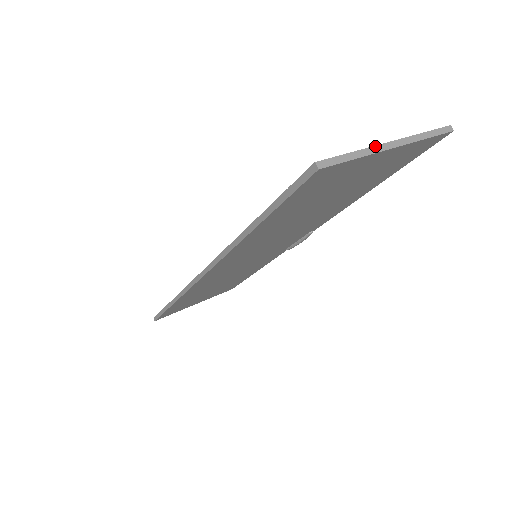
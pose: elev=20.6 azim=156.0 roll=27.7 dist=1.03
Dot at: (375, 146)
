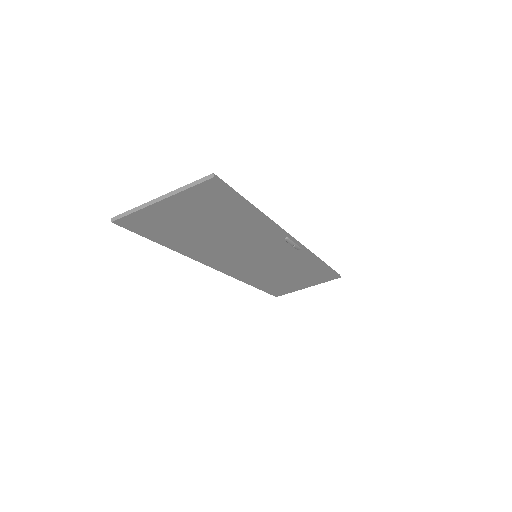
Dot at: (148, 202)
